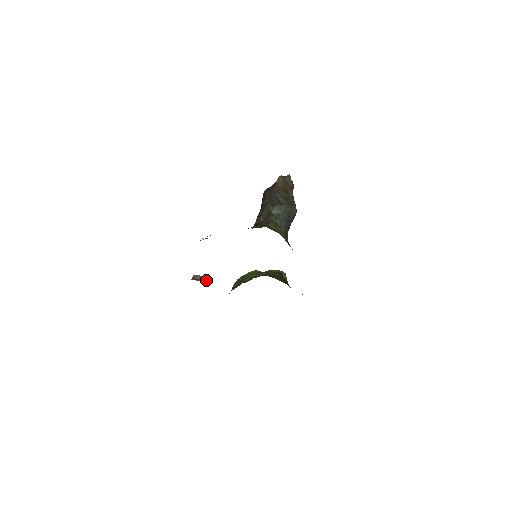
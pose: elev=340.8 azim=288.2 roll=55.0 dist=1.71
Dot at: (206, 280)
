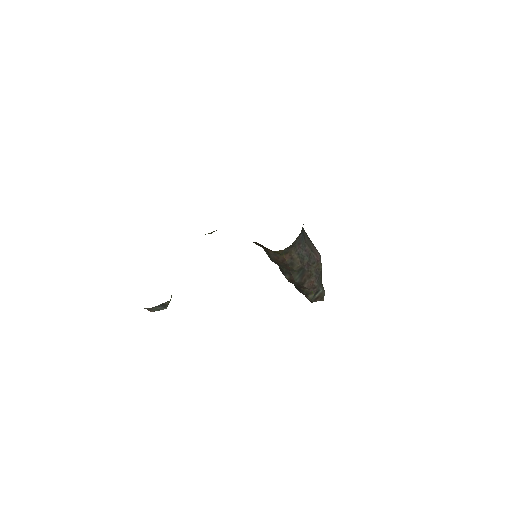
Dot at: occluded
